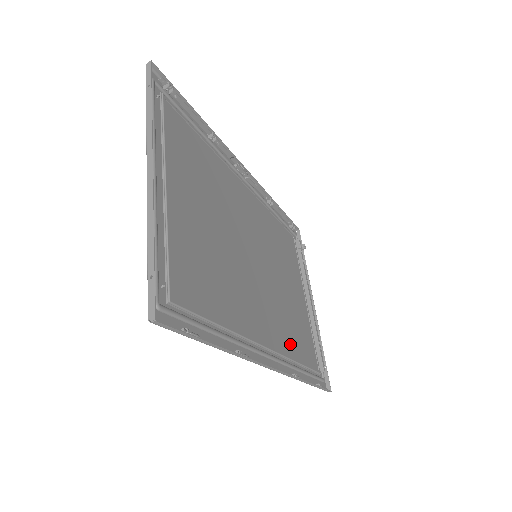
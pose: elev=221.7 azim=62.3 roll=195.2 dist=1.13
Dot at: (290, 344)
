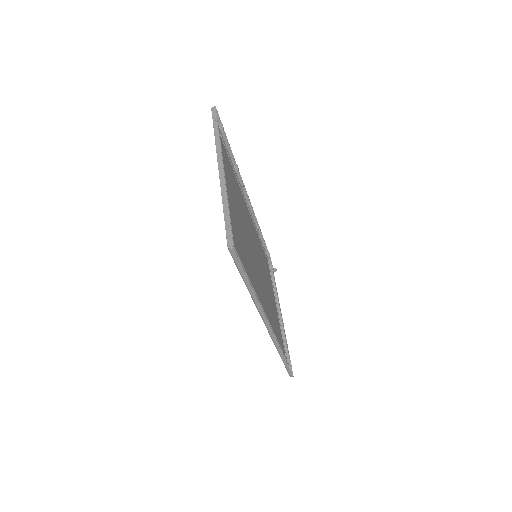
Dot at: (273, 325)
